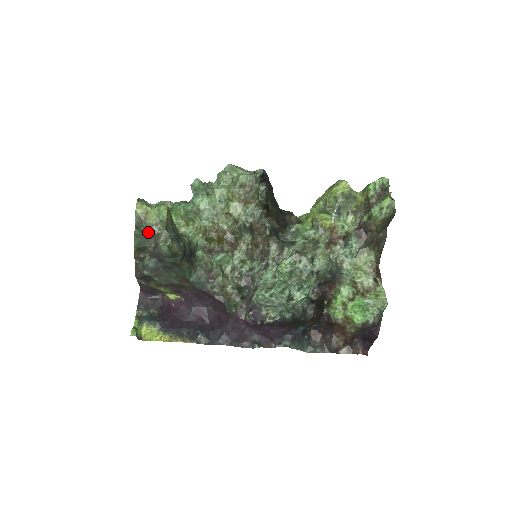
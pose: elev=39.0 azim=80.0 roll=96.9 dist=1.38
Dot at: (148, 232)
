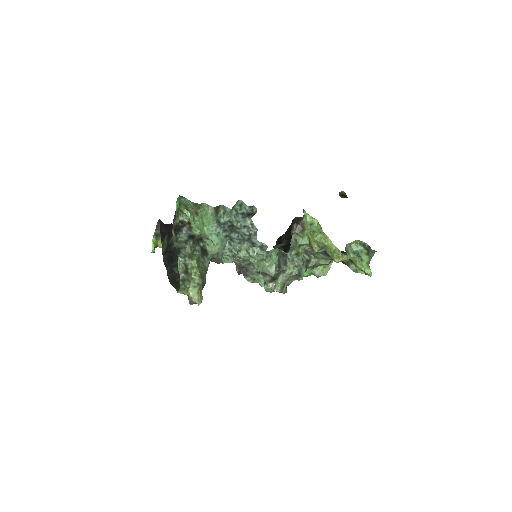
Dot at: occluded
